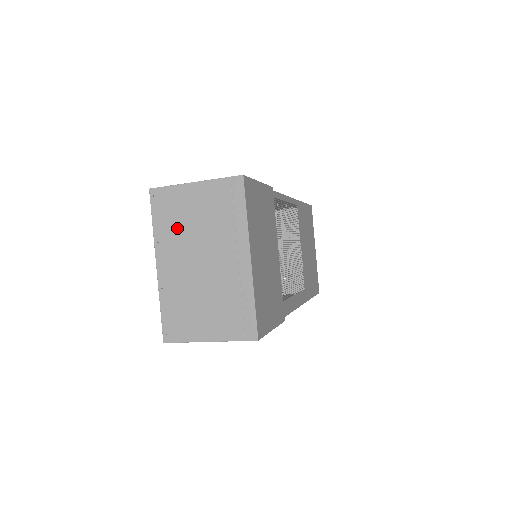
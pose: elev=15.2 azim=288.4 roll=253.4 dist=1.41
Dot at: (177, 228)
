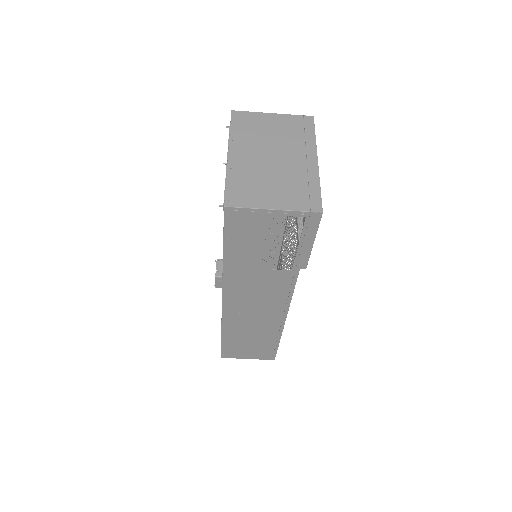
Dot at: (253, 134)
